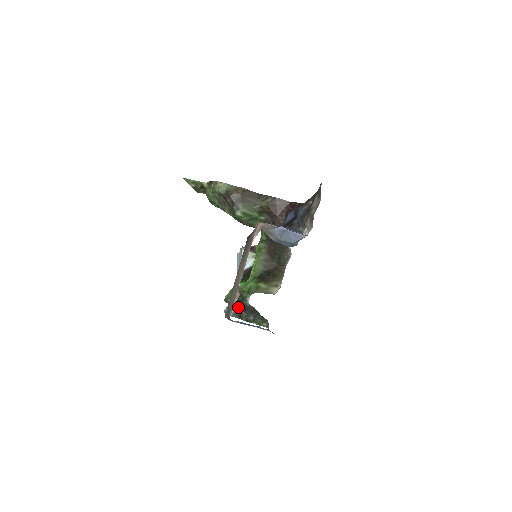
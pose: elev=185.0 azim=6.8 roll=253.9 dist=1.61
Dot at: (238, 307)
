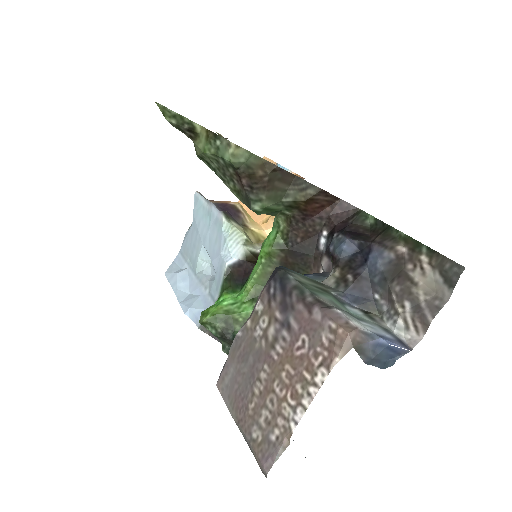
Dot at: (222, 339)
